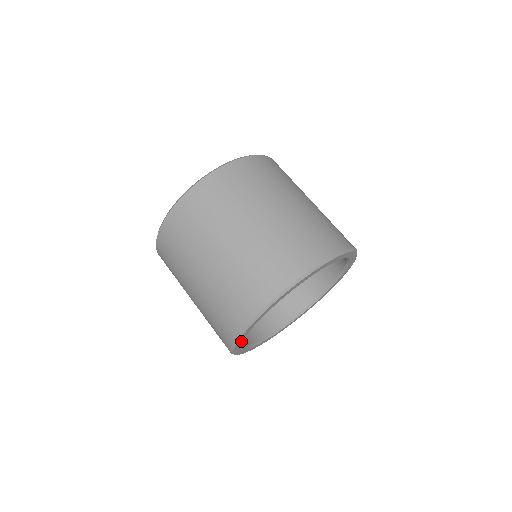
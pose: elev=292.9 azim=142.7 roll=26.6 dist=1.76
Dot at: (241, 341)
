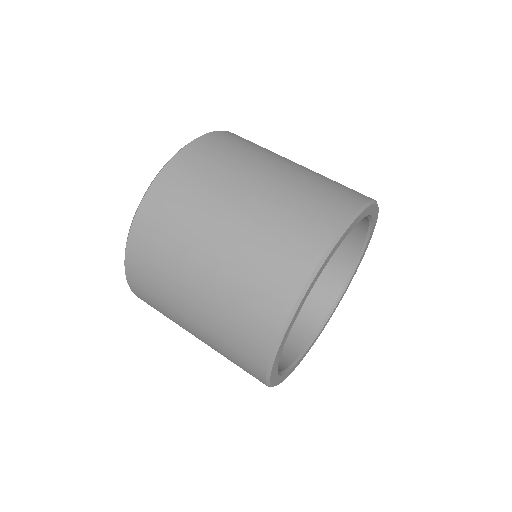
Dot at: (291, 325)
